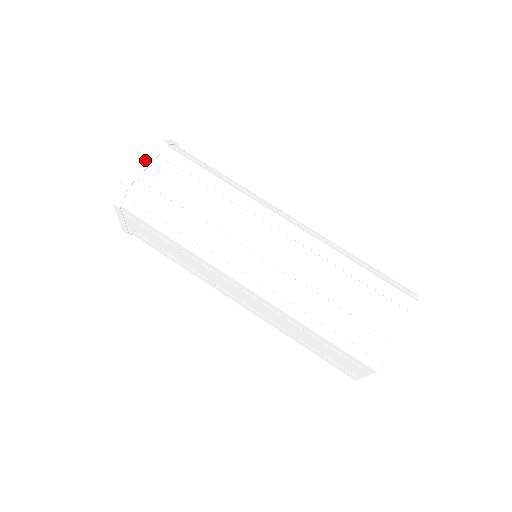
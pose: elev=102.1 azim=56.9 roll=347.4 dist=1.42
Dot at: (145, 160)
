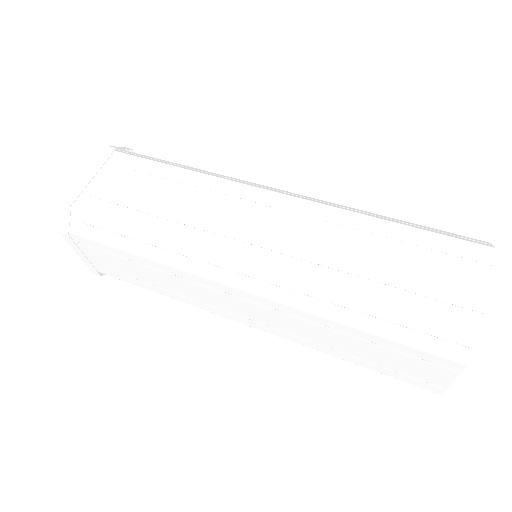
Dot at: (89, 171)
